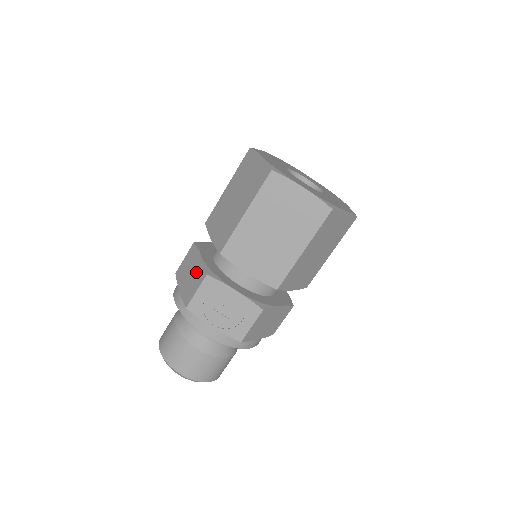
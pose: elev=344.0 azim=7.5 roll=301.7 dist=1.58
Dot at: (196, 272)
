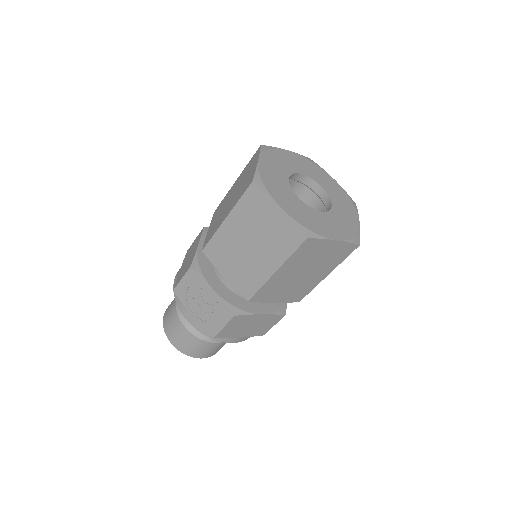
Dot at: (190, 259)
